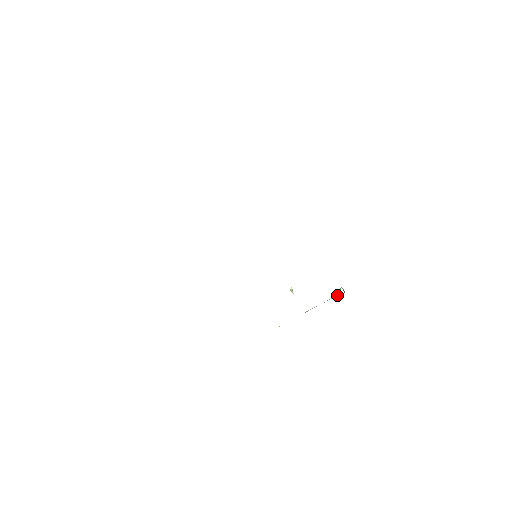
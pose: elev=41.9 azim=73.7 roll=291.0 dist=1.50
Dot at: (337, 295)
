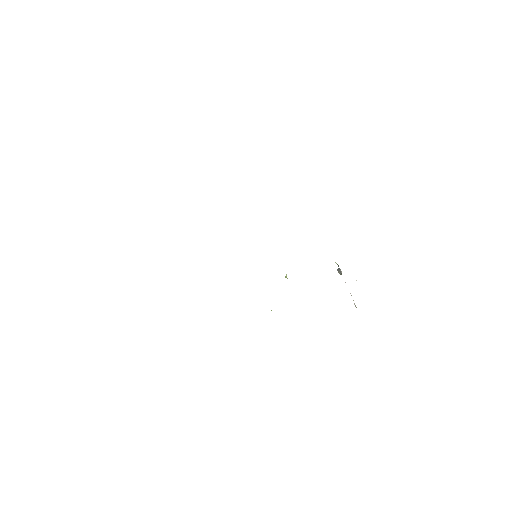
Dot at: (339, 273)
